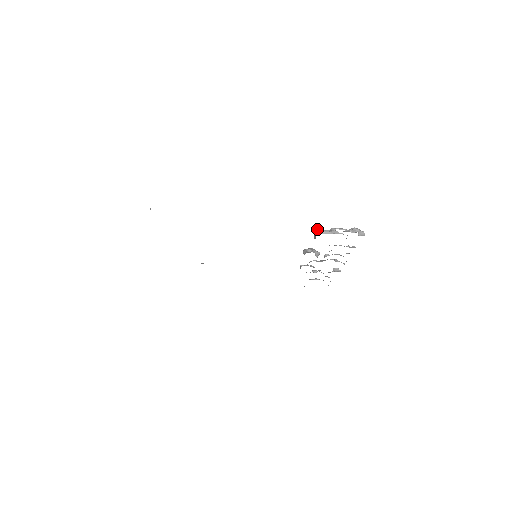
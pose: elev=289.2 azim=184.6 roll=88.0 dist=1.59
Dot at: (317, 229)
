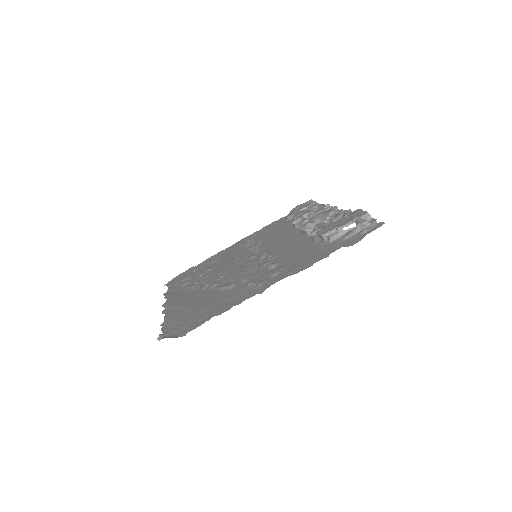
Dot at: (322, 235)
